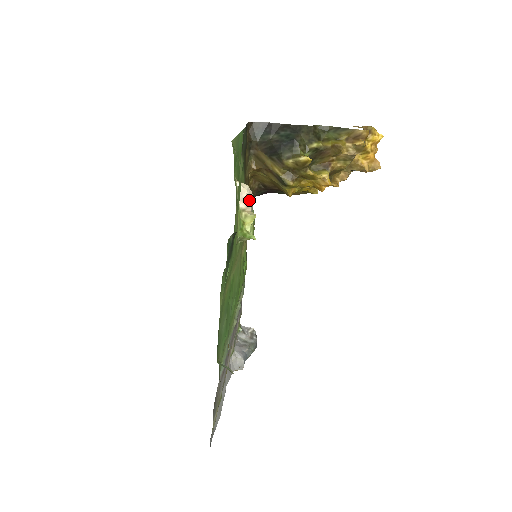
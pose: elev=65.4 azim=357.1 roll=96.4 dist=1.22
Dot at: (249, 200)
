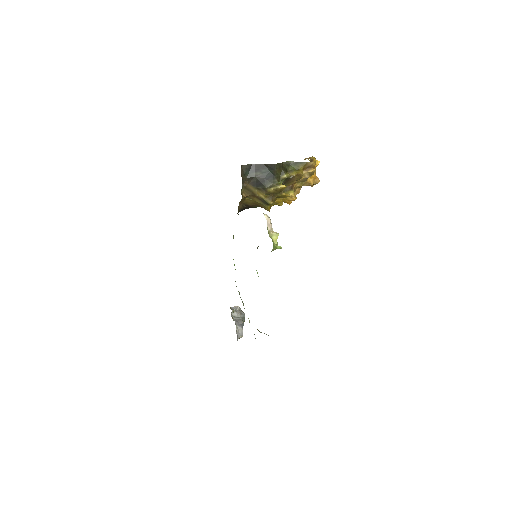
Dot at: (271, 224)
